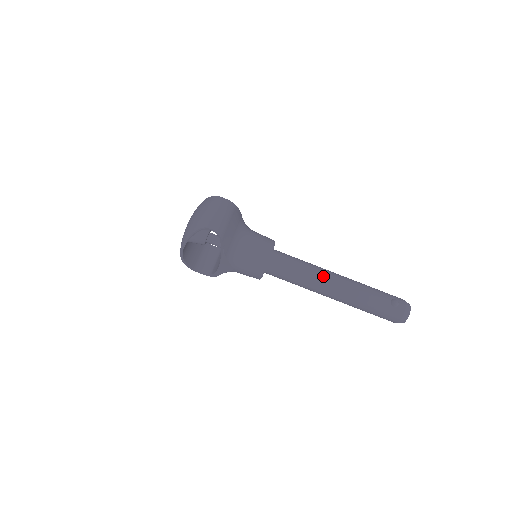
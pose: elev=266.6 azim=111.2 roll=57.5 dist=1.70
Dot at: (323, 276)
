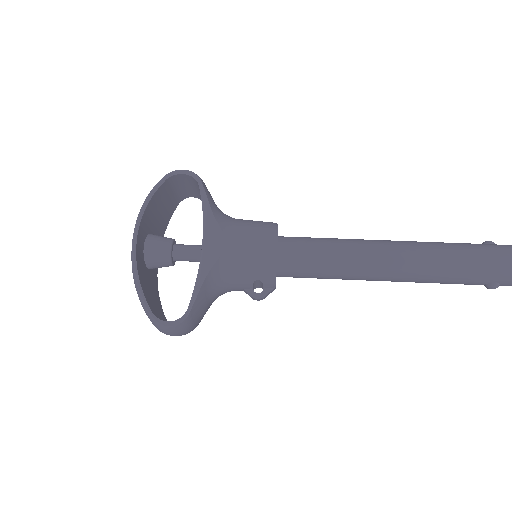
Dot at: occluded
